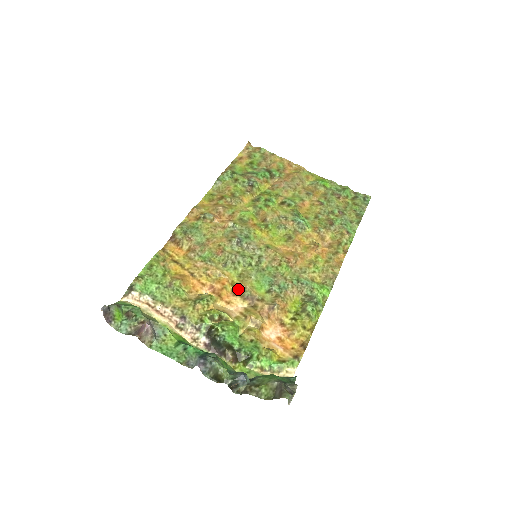
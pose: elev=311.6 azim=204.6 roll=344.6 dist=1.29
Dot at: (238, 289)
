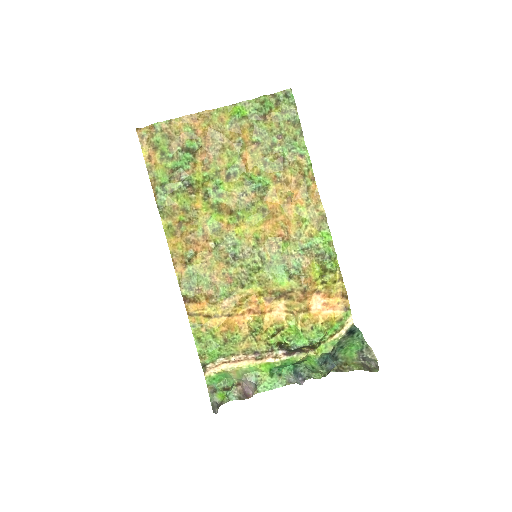
Dot at: (268, 295)
